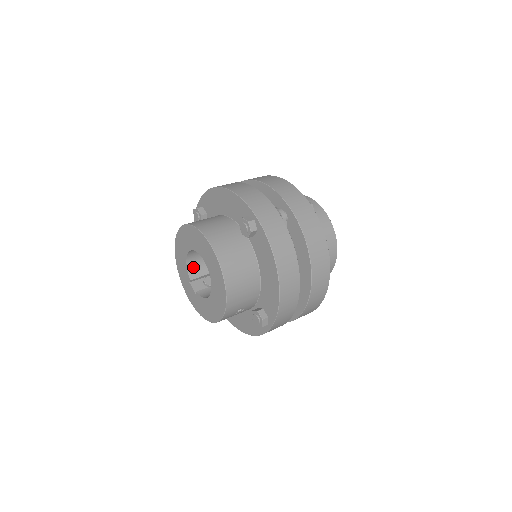
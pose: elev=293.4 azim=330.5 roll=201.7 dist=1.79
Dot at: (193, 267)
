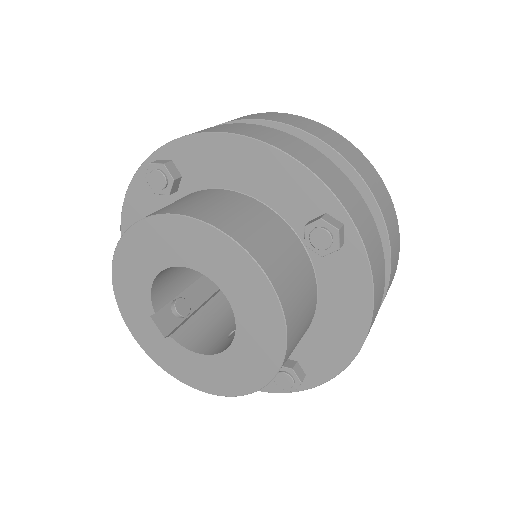
Dot at: (159, 287)
